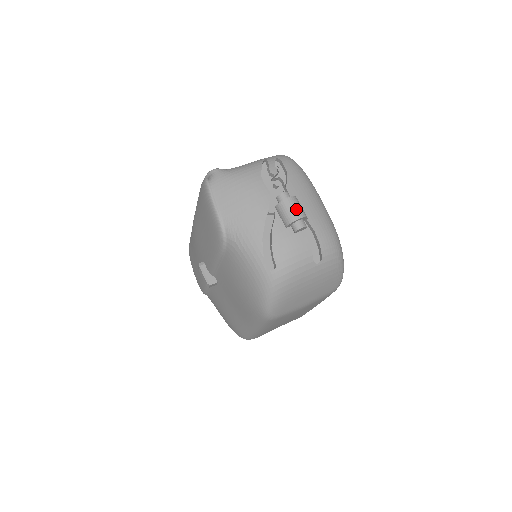
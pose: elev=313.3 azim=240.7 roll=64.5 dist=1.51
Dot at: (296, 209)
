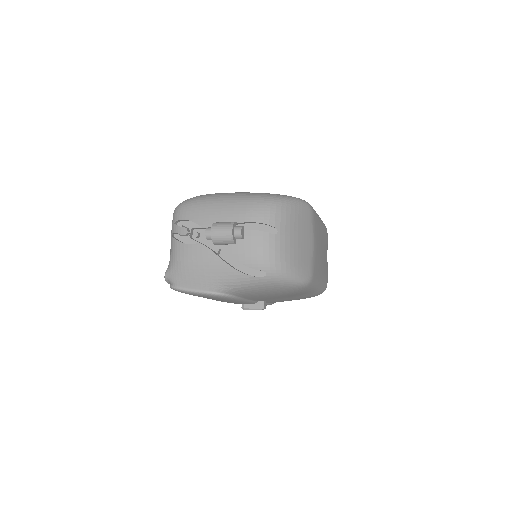
Dot at: (223, 230)
